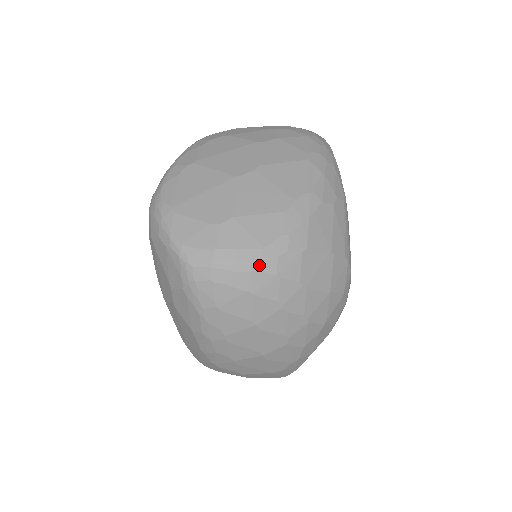
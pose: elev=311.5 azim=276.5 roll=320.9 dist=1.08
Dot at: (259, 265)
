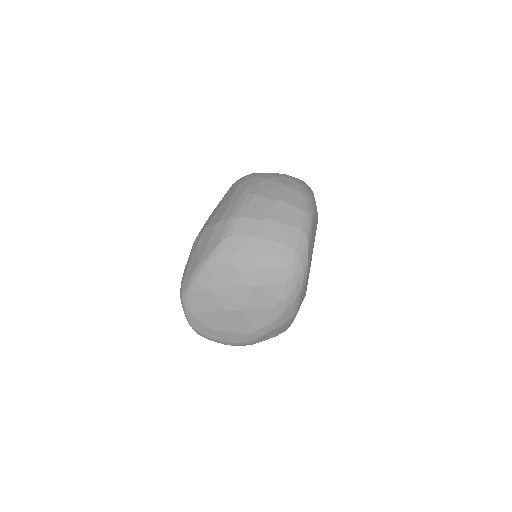
Dot at: (231, 345)
